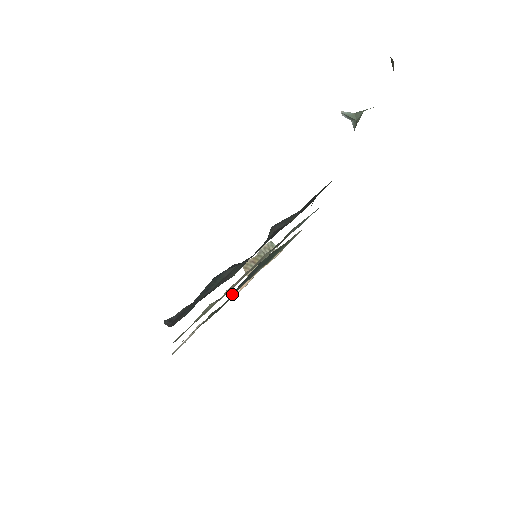
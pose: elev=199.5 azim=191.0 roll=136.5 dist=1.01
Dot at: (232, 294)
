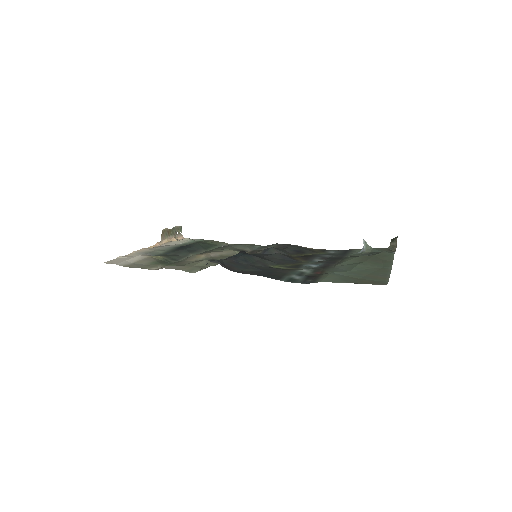
Dot at: (178, 252)
